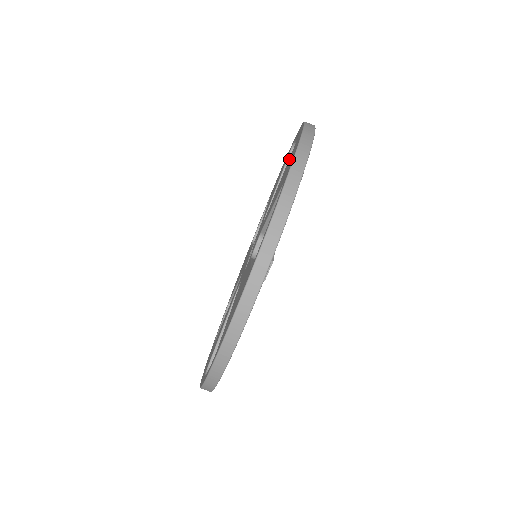
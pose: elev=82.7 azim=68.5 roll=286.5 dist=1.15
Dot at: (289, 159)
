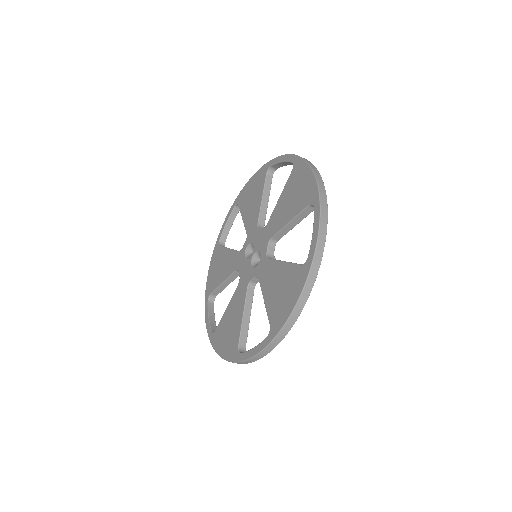
Dot at: (290, 183)
